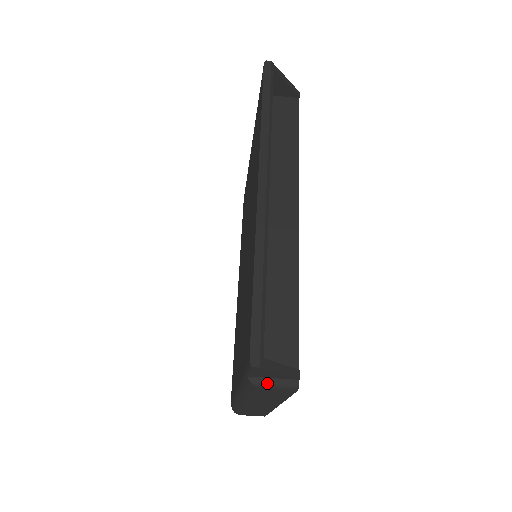
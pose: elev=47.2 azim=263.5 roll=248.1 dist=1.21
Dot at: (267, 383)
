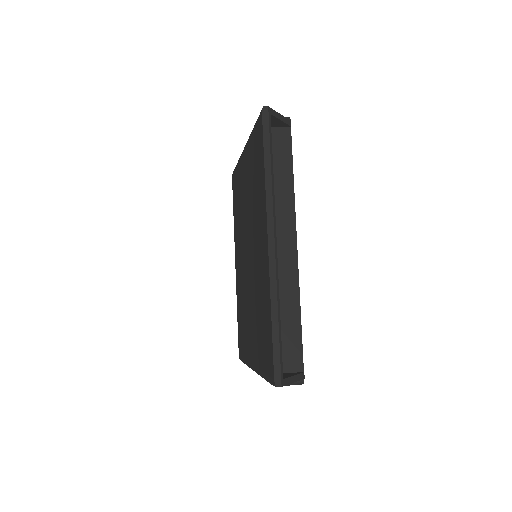
Dot at: occluded
